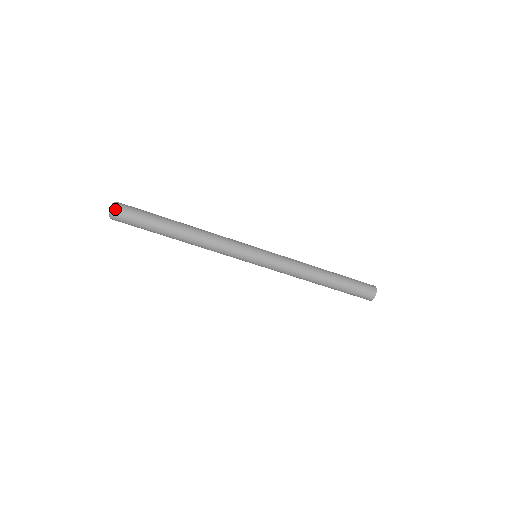
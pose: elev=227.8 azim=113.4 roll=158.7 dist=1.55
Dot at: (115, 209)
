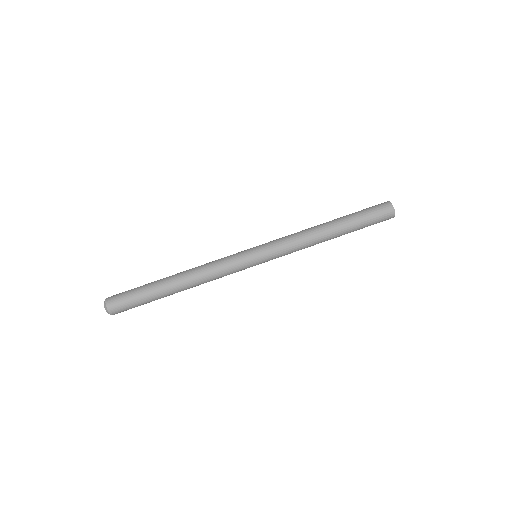
Dot at: (107, 298)
